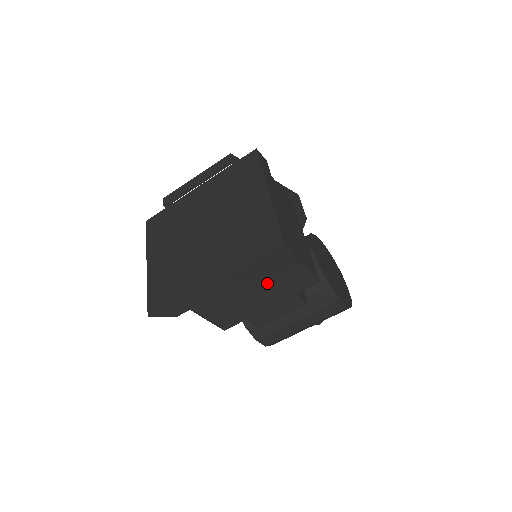
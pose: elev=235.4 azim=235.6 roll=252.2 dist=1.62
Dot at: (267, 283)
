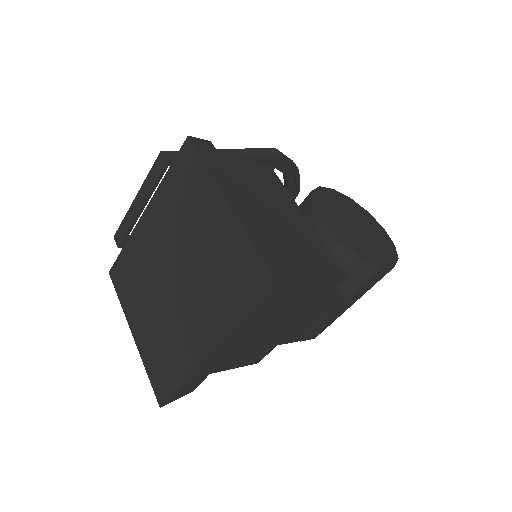
Dot at: (281, 313)
